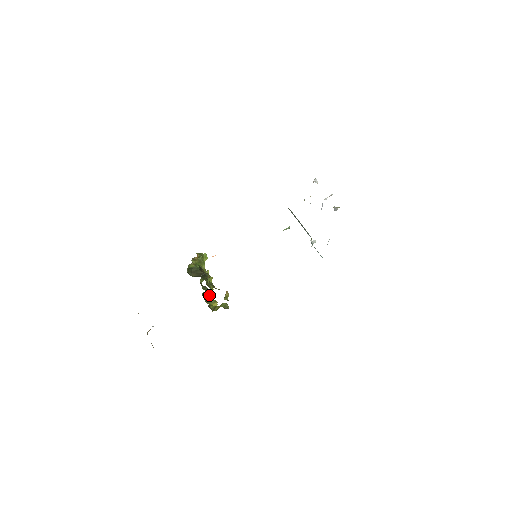
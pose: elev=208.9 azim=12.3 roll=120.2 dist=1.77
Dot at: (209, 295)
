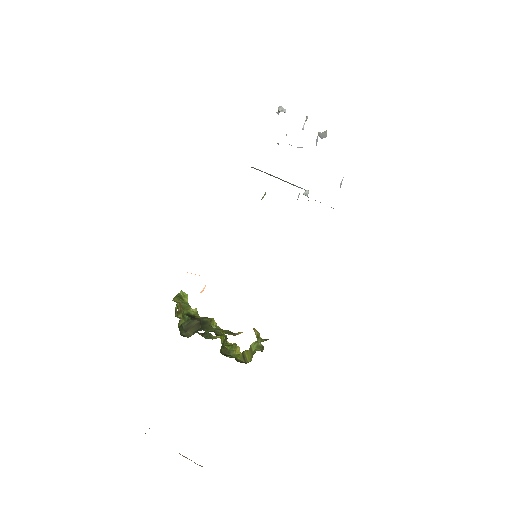
Dot at: (221, 343)
